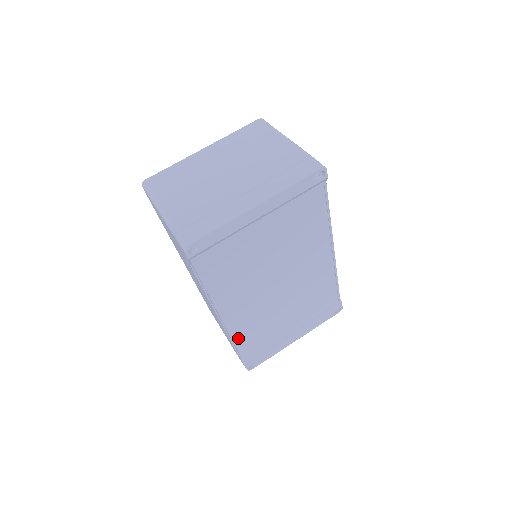
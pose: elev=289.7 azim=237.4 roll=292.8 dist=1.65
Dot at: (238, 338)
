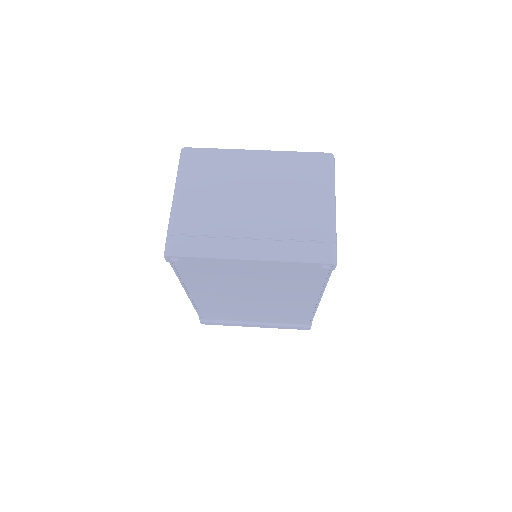
Dot at: (200, 307)
